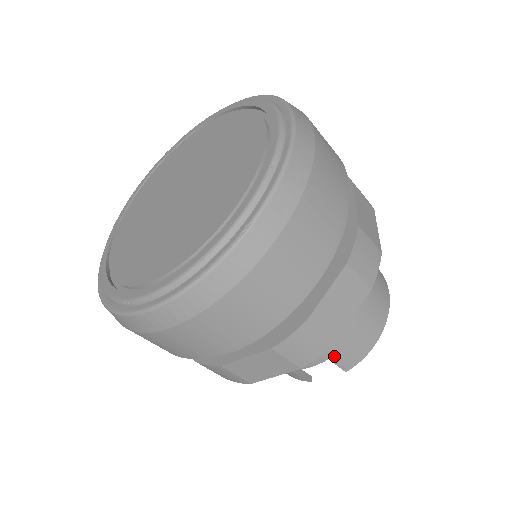
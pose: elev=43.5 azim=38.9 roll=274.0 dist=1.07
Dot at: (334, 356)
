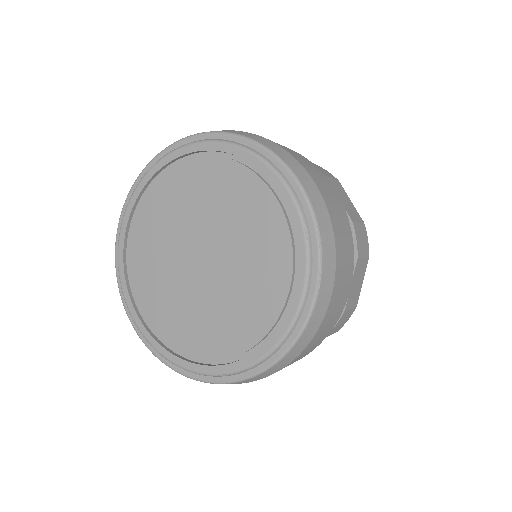
Dot at: occluded
